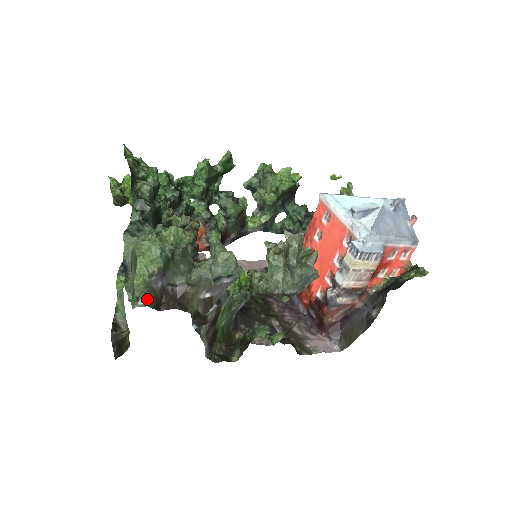
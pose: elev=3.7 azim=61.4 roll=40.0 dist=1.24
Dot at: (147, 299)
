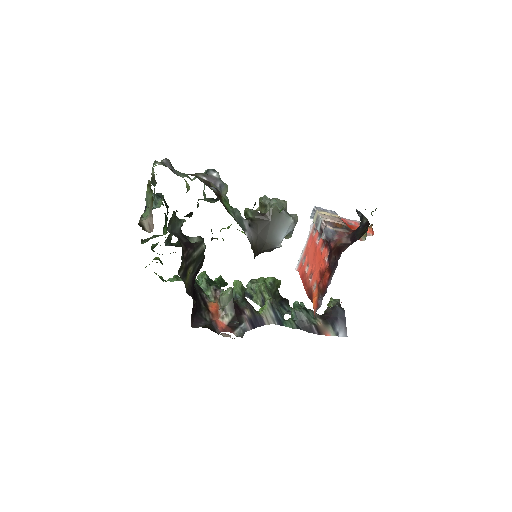
Dot at: (162, 164)
